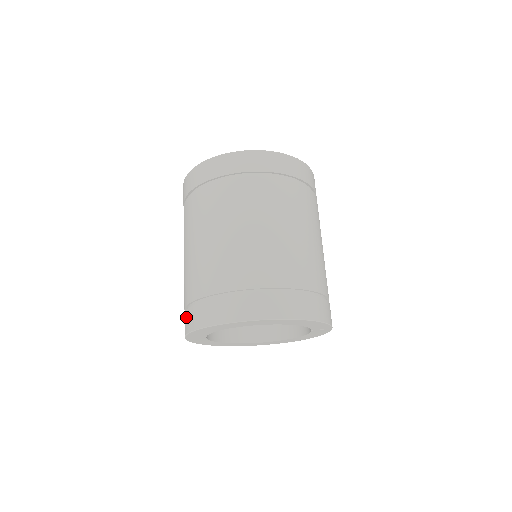
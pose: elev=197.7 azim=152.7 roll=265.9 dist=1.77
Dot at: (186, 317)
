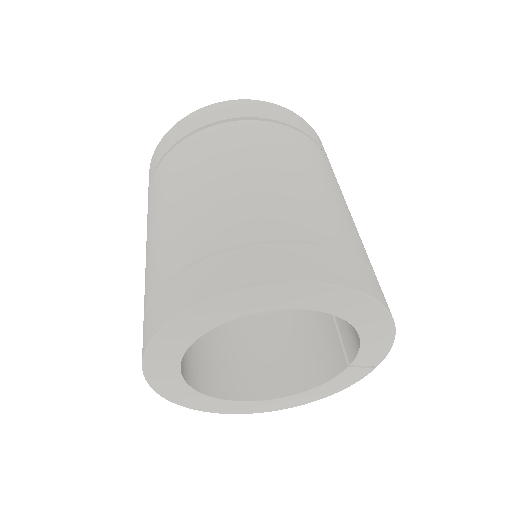
Dot at: (174, 290)
